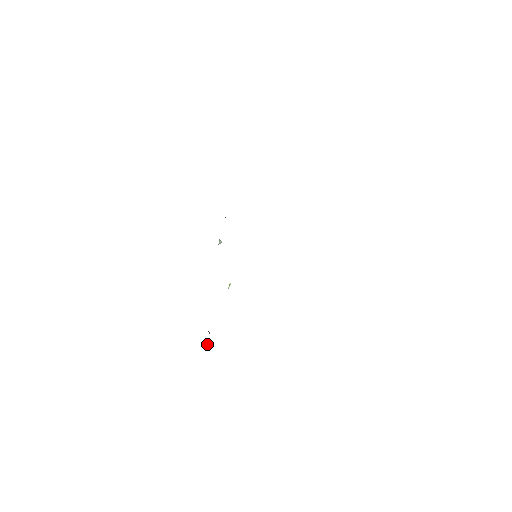
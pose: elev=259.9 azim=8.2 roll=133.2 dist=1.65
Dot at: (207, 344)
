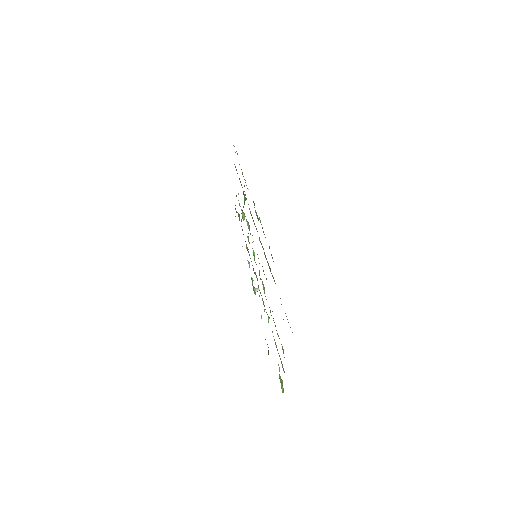
Dot at: (282, 392)
